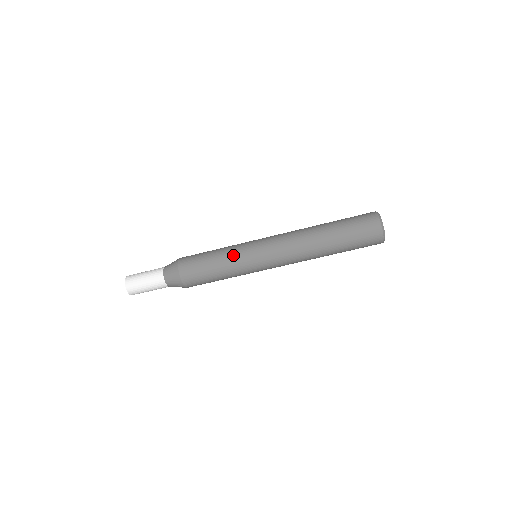
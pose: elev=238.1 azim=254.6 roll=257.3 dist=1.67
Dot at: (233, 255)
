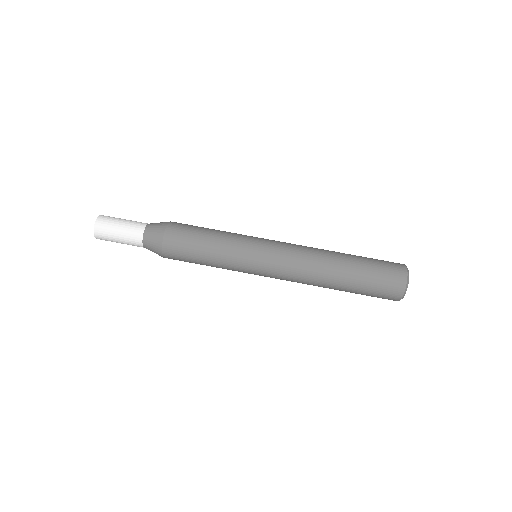
Dot at: (236, 233)
